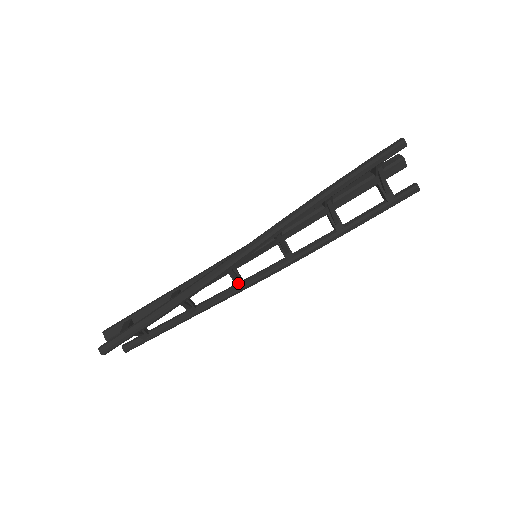
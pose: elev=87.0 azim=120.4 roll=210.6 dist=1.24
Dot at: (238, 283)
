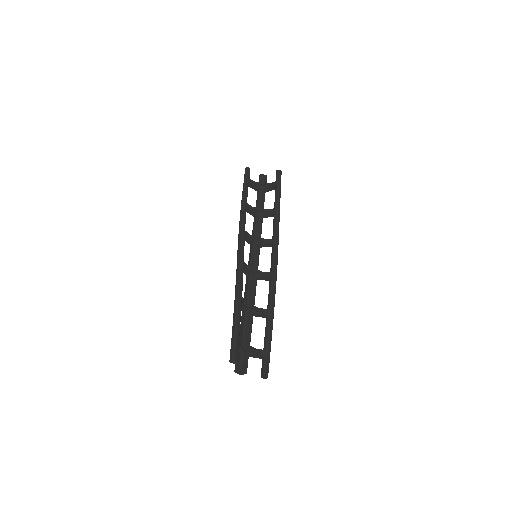
Dot at: (268, 276)
